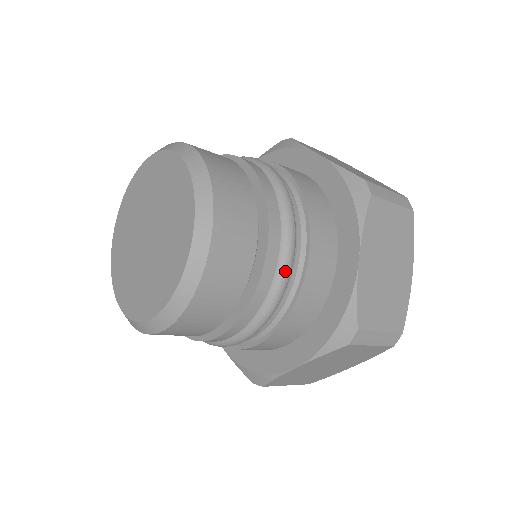
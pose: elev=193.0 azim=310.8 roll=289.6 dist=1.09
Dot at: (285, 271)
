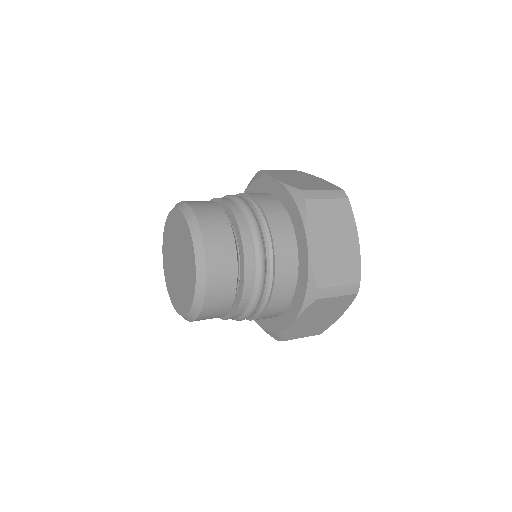
Dot at: (260, 263)
